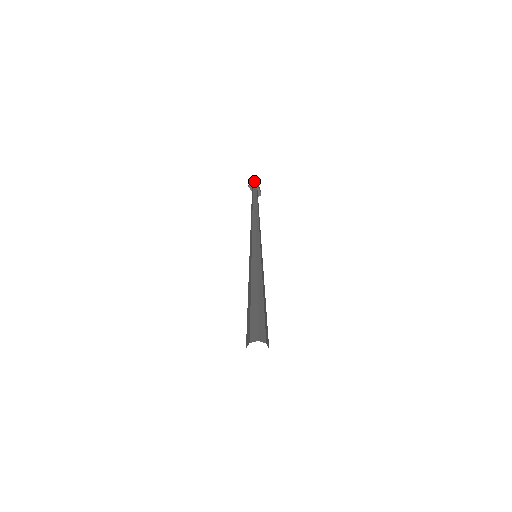
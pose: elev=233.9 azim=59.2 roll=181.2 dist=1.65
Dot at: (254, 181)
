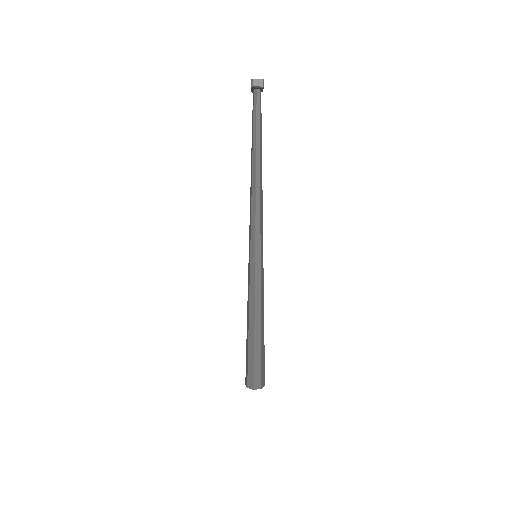
Dot at: (263, 83)
